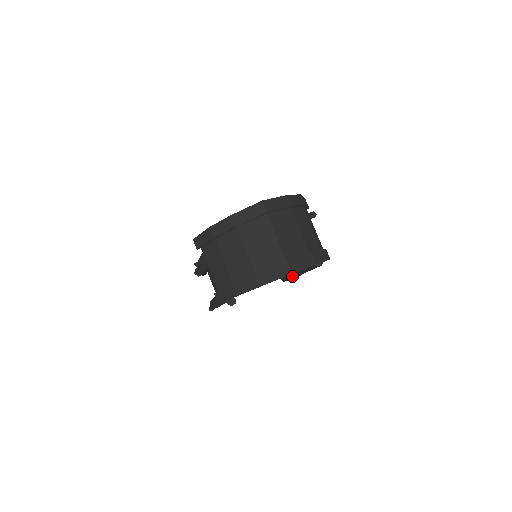
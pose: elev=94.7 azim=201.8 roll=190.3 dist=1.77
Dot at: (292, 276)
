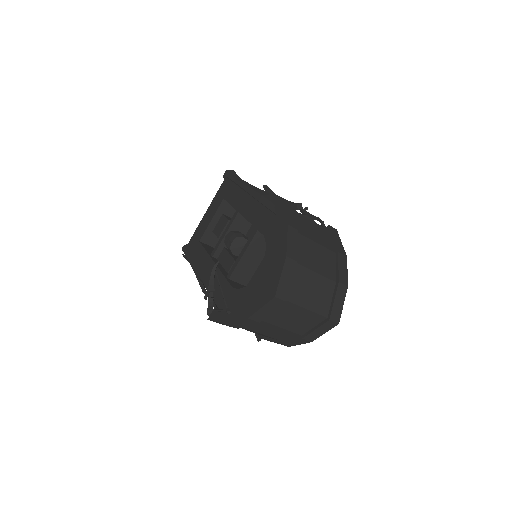
Dot at: occluded
